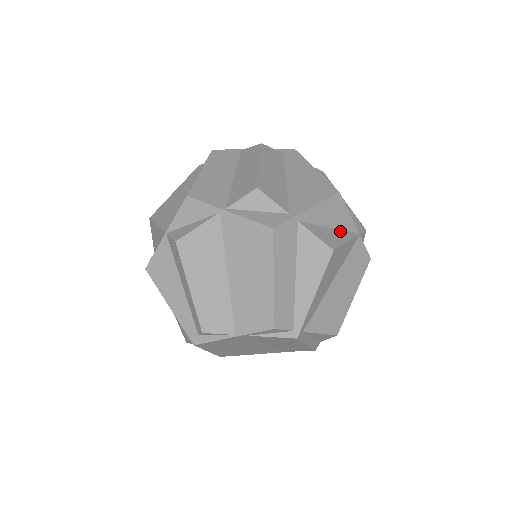
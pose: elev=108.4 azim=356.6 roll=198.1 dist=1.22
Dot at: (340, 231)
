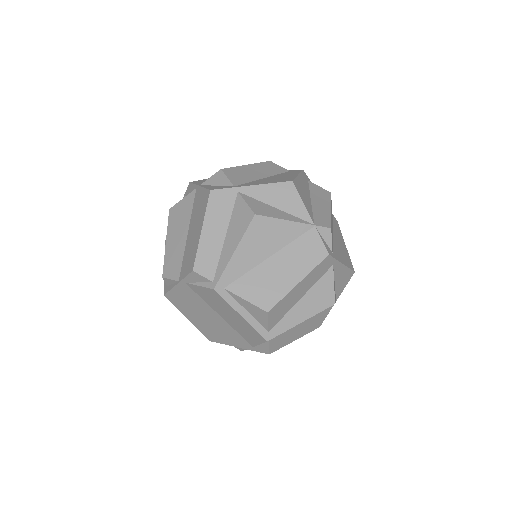
Dot at: (286, 214)
